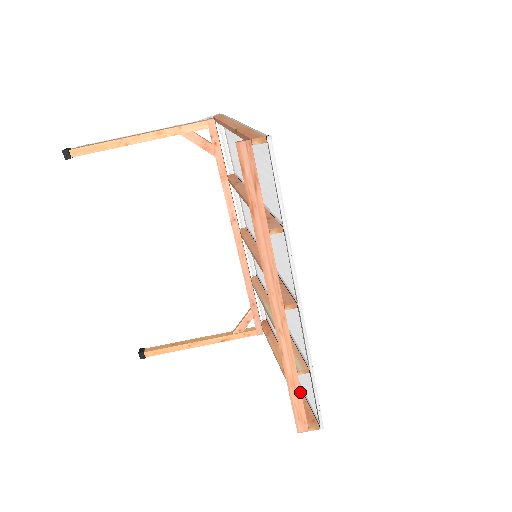
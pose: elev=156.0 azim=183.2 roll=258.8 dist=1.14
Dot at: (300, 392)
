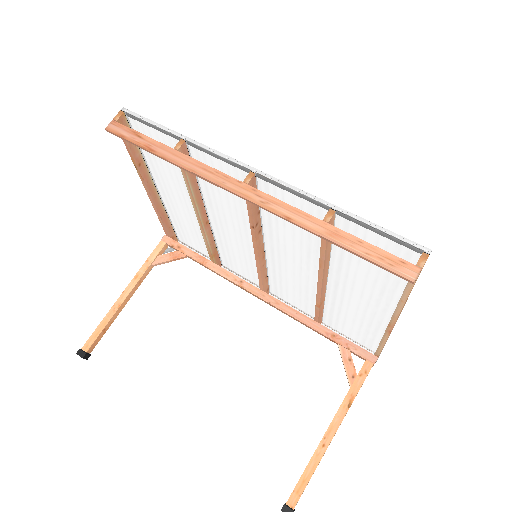
Dot at: (353, 237)
